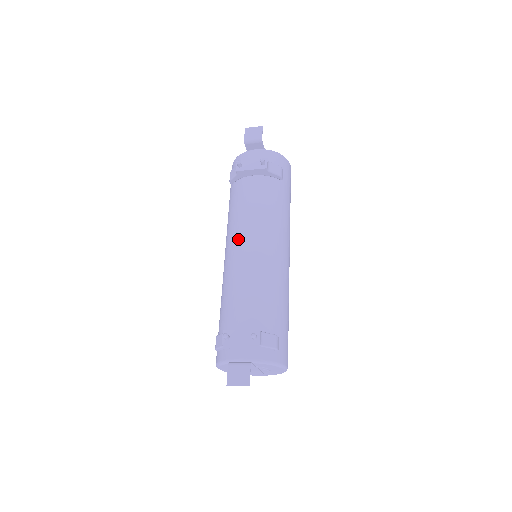
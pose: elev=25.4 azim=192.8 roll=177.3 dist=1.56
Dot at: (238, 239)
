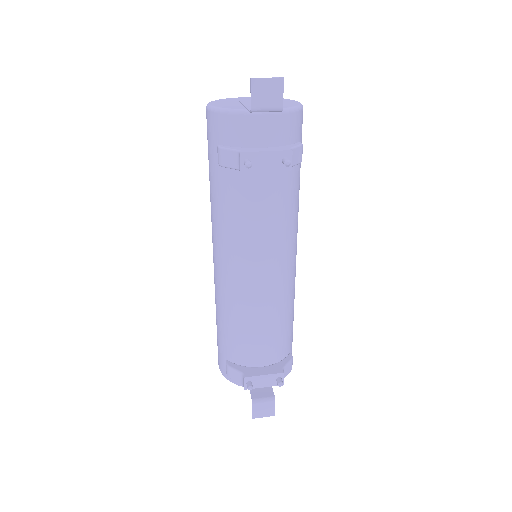
Dot at: (245, 264)
